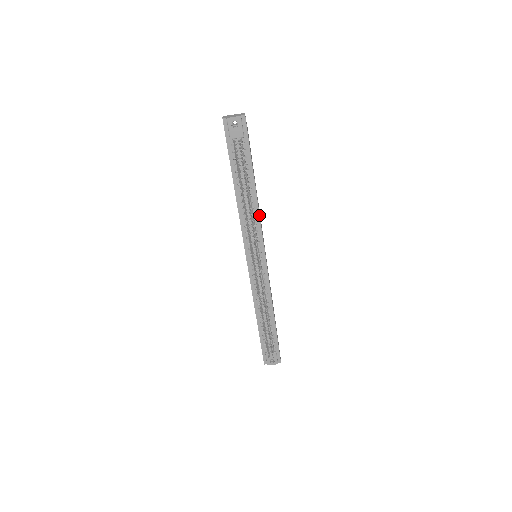
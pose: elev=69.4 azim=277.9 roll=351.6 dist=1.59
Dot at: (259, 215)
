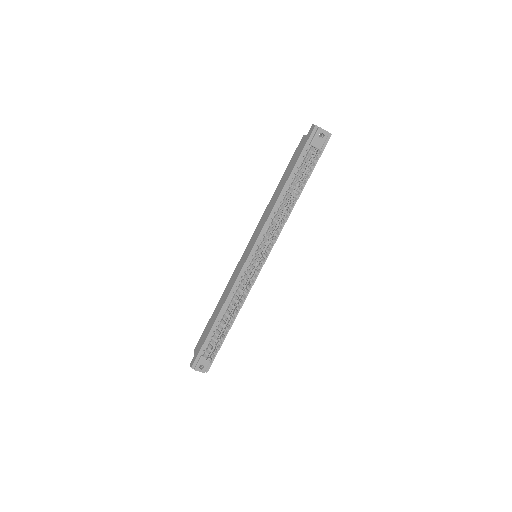
Dot at: (286, 221)
